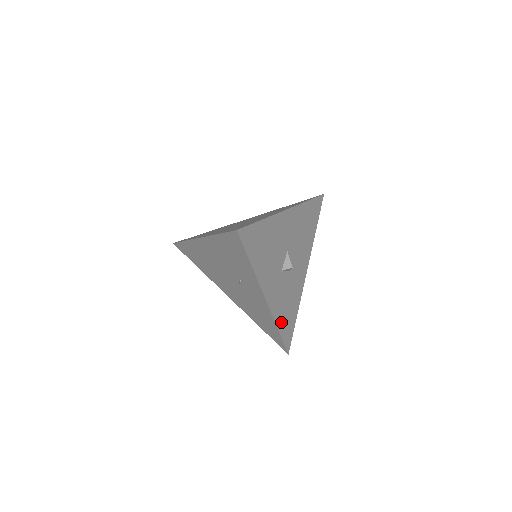
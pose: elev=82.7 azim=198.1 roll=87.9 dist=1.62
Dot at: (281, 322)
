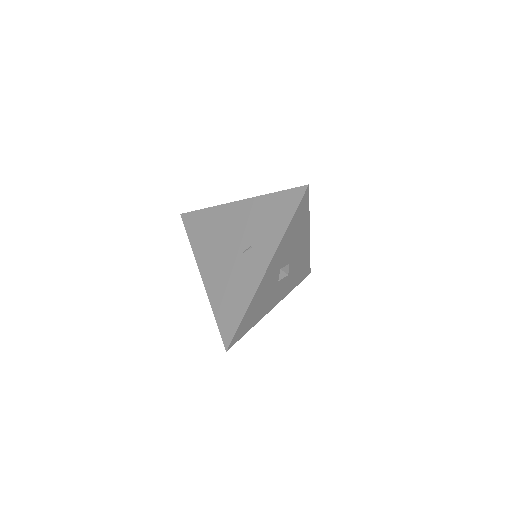
Dot at: (250, 310)
